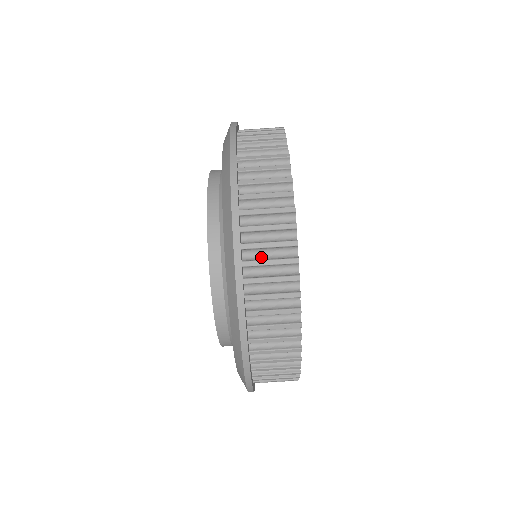
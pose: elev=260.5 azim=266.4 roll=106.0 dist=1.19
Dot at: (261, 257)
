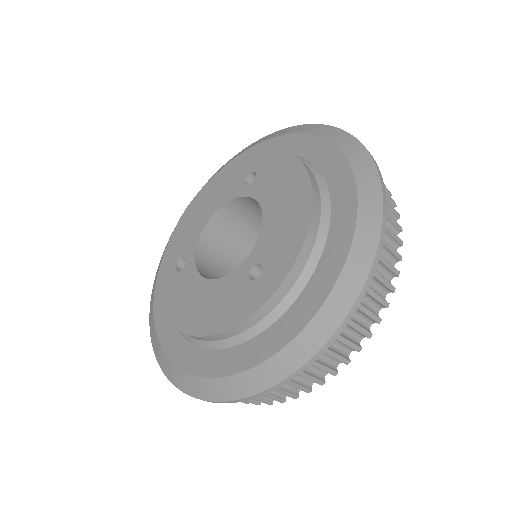
Dot at: occluded
